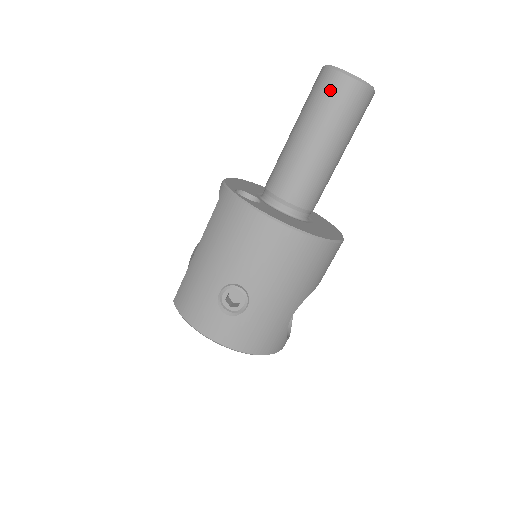
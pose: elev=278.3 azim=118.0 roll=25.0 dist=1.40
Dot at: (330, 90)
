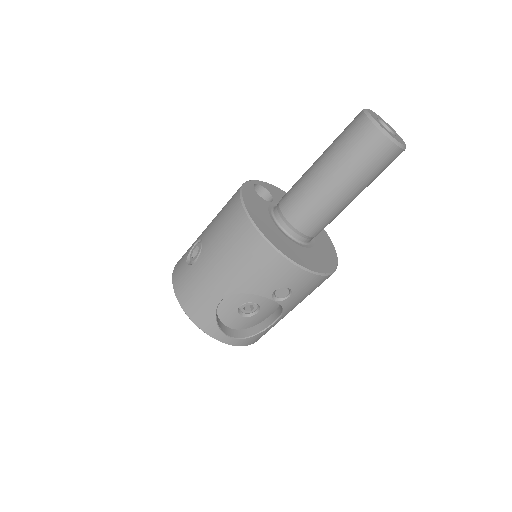
Dot at: (350, 124)
